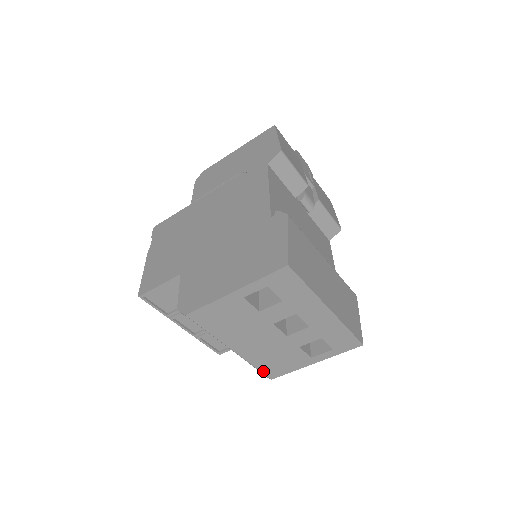
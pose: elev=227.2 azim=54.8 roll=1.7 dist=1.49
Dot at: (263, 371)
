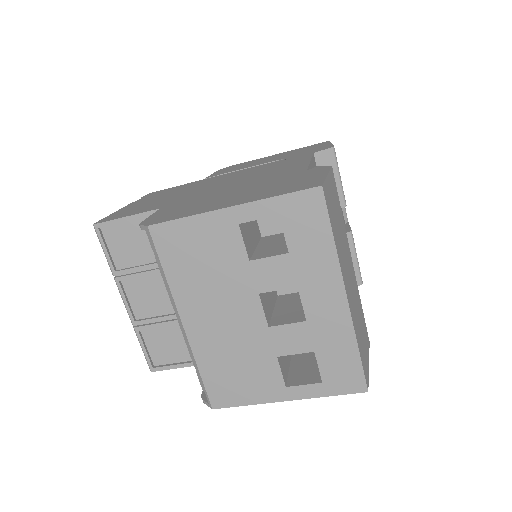
Dot at: (208, 386)
